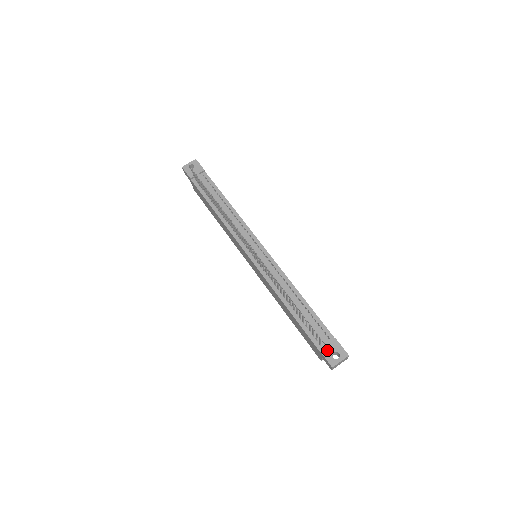
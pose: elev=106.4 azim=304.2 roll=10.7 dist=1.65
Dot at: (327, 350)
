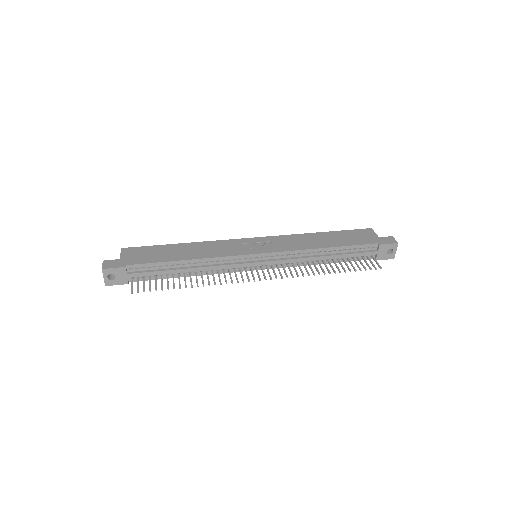
Dot at: (382, 256)
